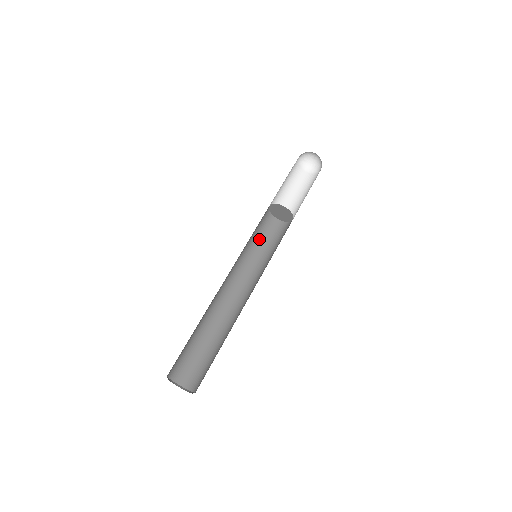
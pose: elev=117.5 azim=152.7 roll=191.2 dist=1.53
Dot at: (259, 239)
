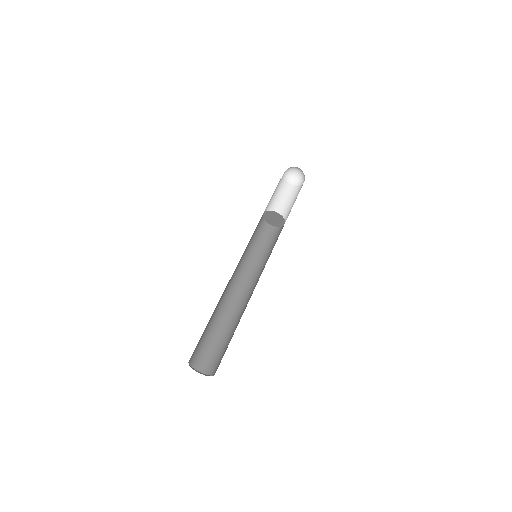
Dot at: (253, 239)
